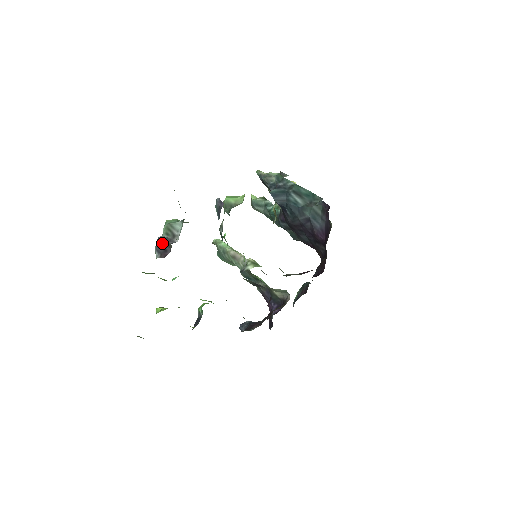
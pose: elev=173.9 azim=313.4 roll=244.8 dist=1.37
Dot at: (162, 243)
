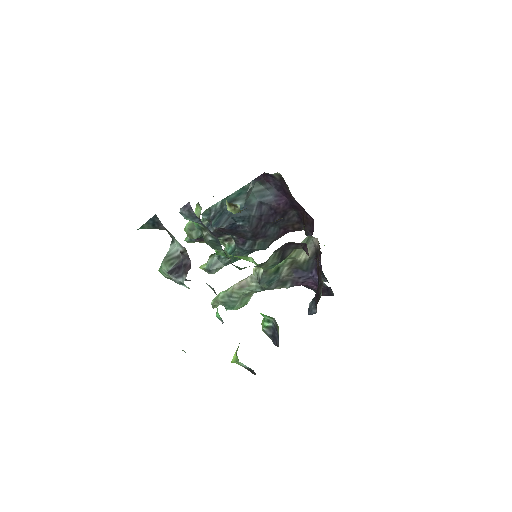
Dot at: (175, 269)
